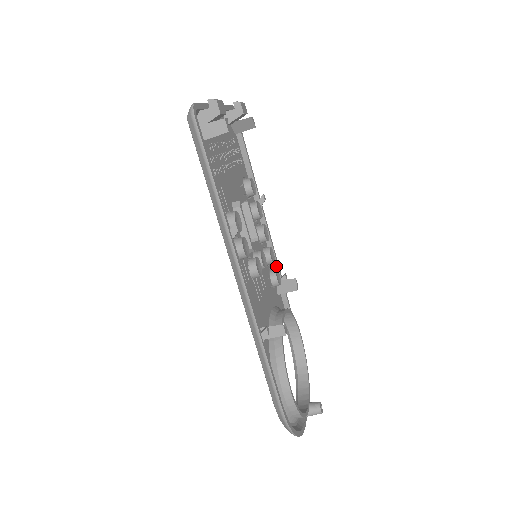
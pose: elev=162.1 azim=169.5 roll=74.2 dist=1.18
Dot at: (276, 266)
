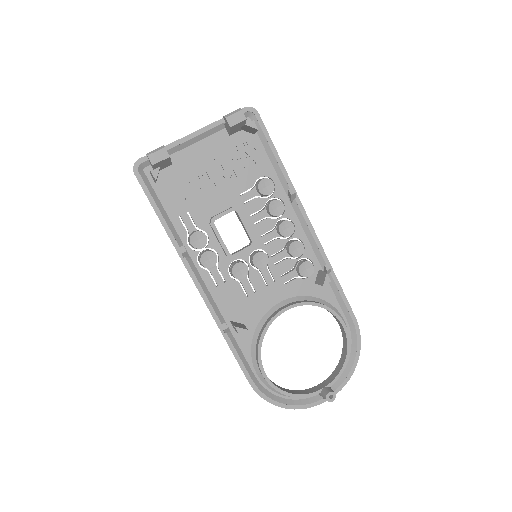
Dot at: (320, 255)
